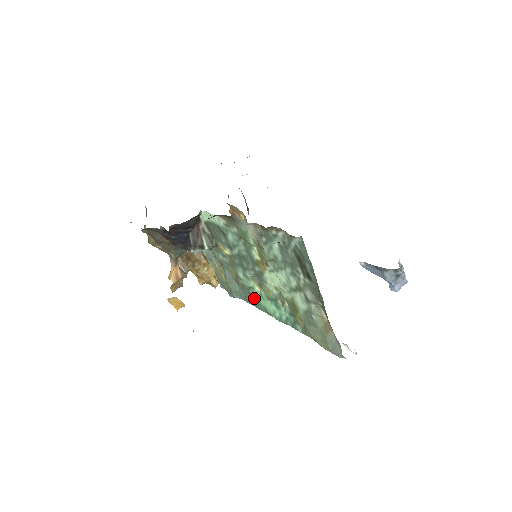
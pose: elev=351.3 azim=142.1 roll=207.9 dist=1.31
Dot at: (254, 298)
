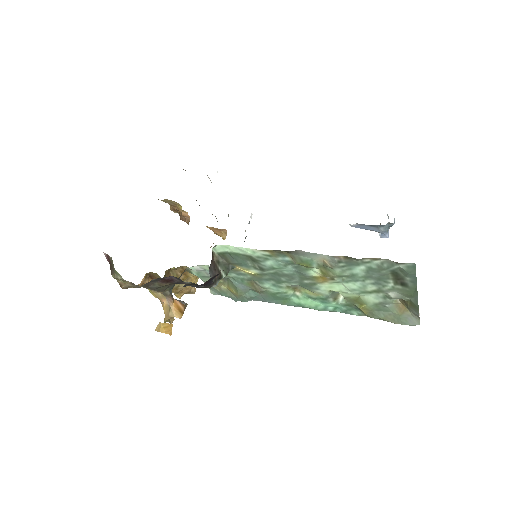
Dot at: (281, 299)
